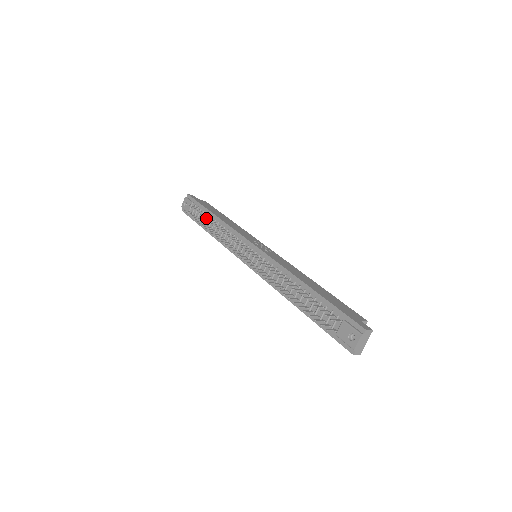
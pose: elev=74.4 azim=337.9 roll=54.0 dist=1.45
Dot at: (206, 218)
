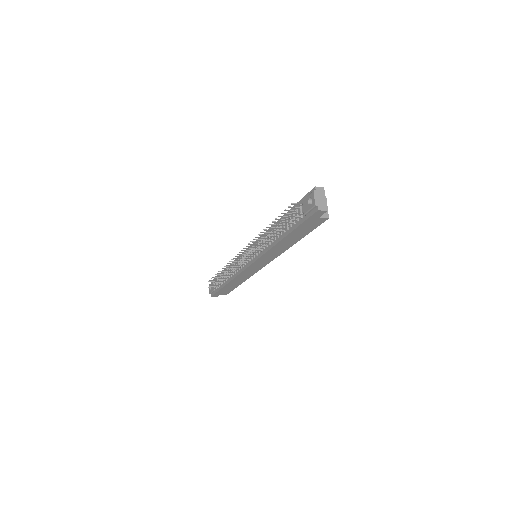
Dot at: (223, 277)
